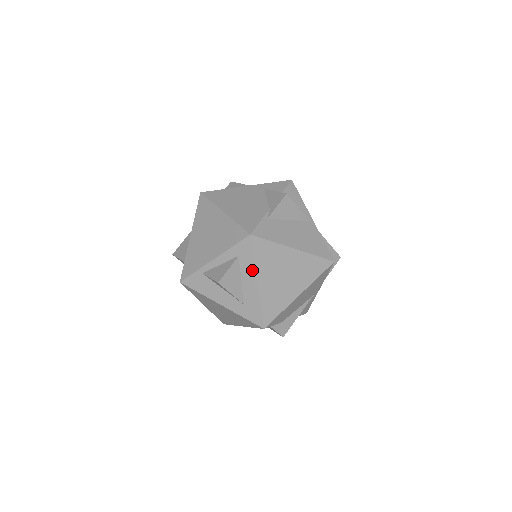
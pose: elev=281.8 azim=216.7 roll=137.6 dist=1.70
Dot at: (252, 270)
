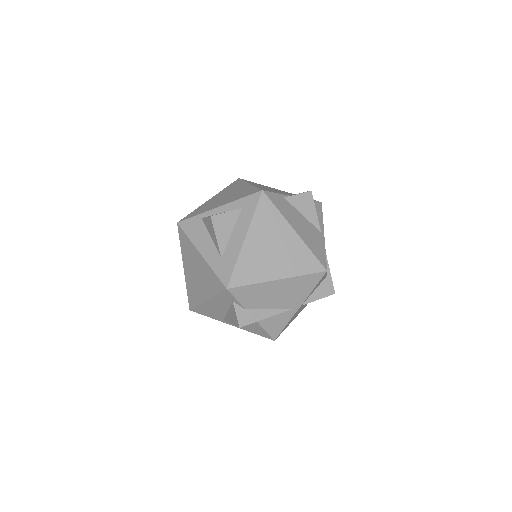
Dot at: (247, 224)
